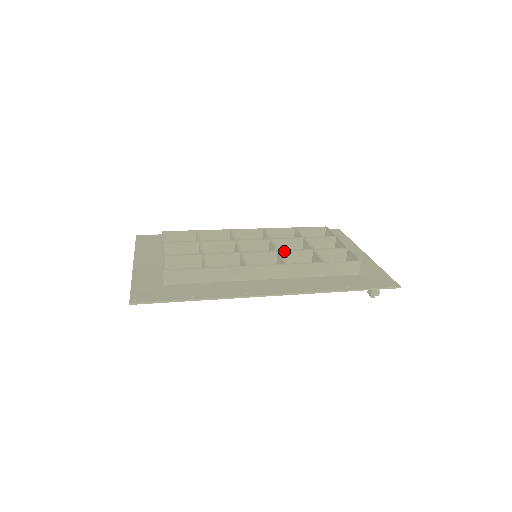
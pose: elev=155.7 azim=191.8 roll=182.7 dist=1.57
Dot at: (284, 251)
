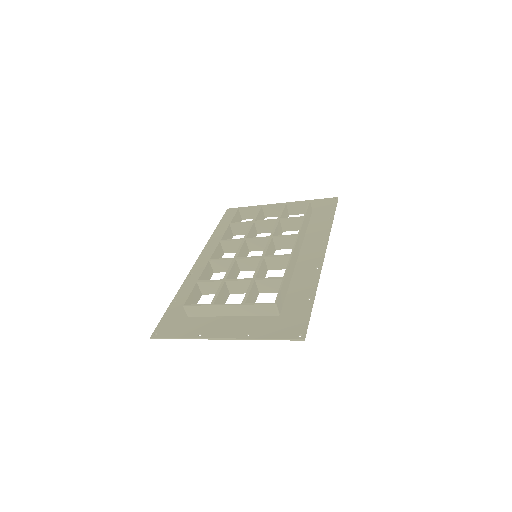
Dot at: (273, 234)
